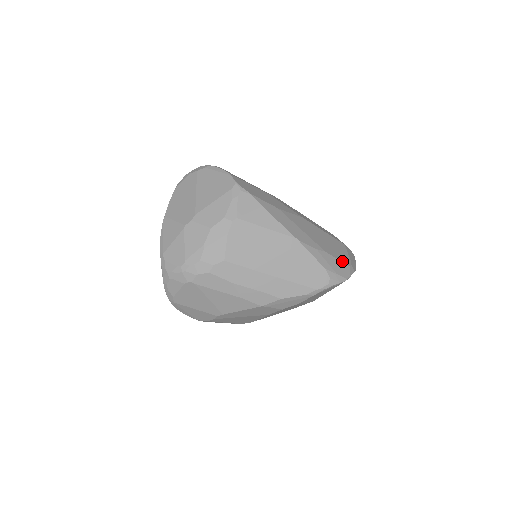
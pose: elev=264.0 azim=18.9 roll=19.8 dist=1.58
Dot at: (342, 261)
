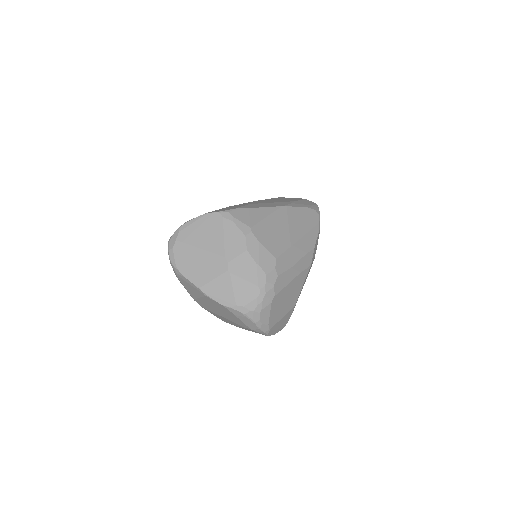
Dot at: (301, 200)
